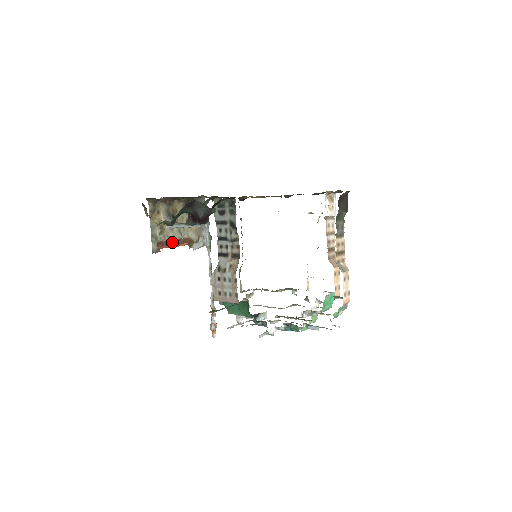
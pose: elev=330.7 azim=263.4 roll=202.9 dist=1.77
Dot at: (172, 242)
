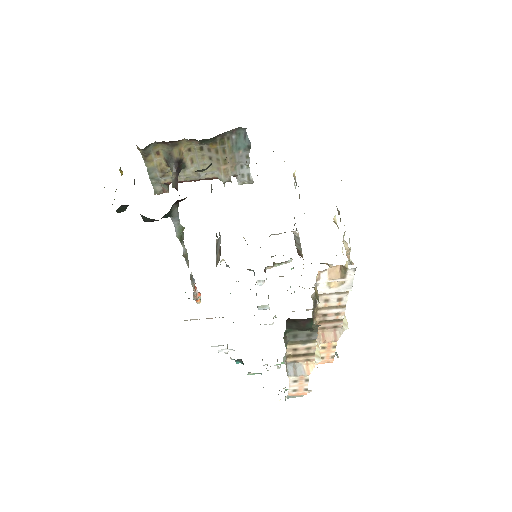
Dot at: (188, 180)
